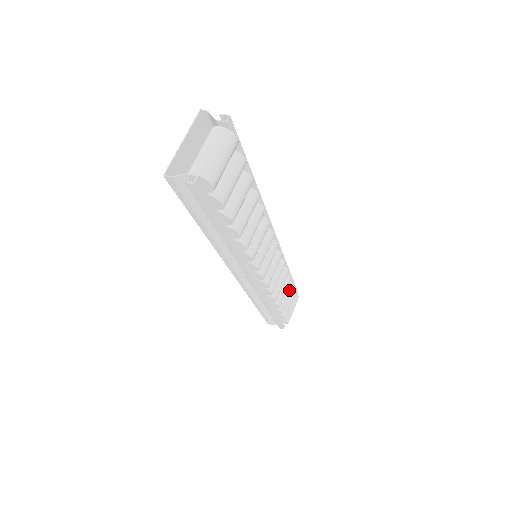
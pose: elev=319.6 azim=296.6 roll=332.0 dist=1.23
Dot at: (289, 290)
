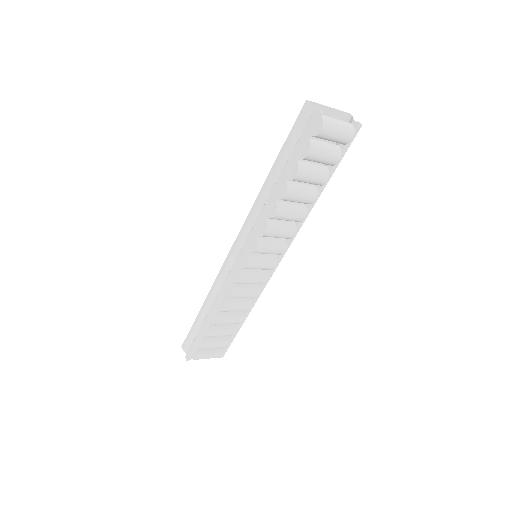
Dot at: (230, 330)
